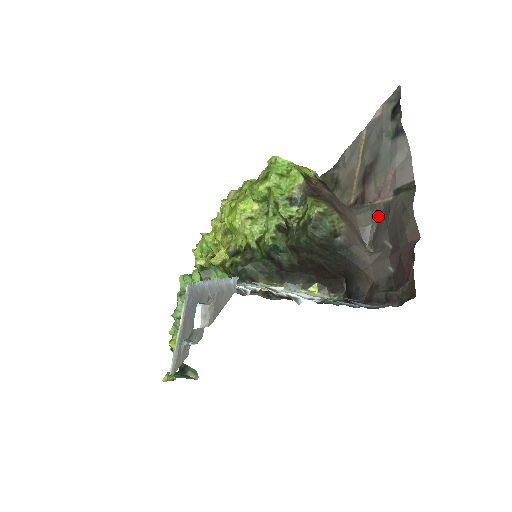
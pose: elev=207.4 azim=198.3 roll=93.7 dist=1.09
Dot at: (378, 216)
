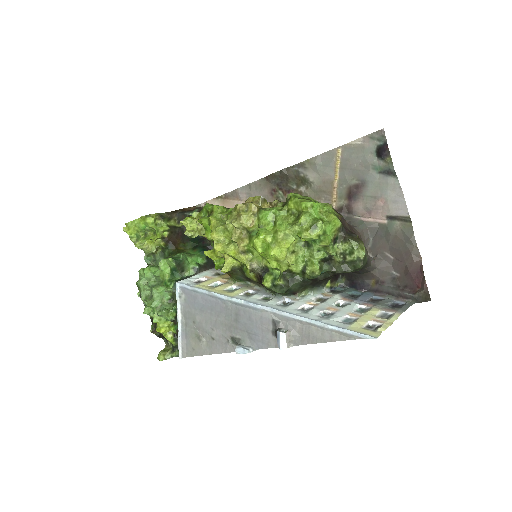
Dot at: (374, 232)
